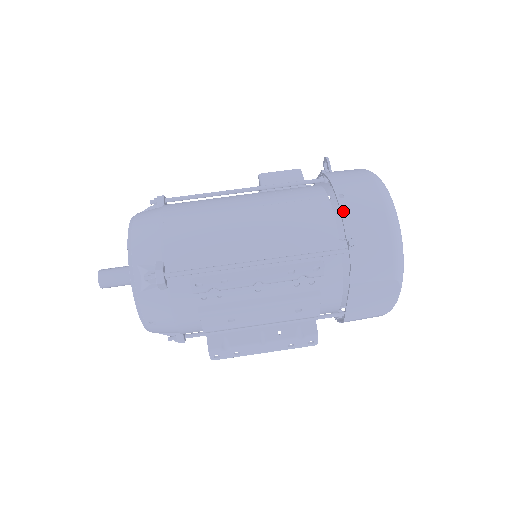
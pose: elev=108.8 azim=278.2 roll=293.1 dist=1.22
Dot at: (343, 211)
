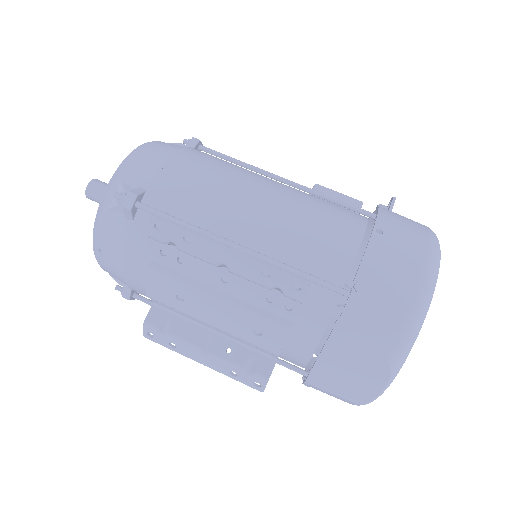
Dot at: (370, 247)
